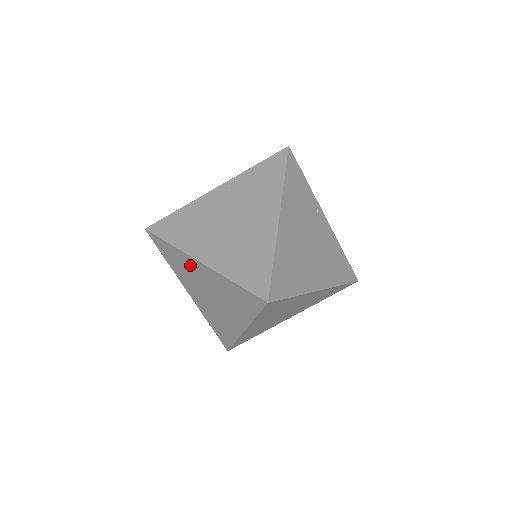
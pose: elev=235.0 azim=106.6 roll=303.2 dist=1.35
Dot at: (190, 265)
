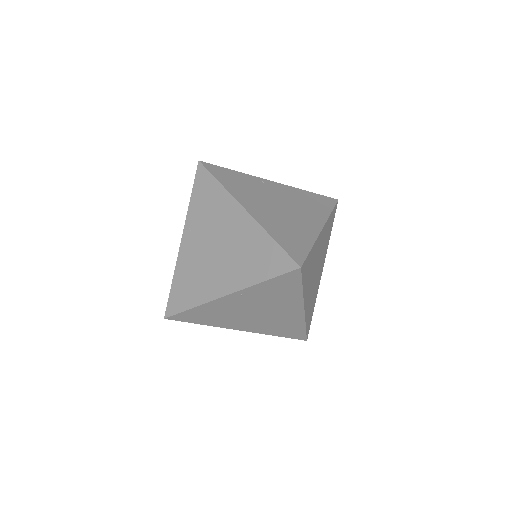
Dot at: (188, 260)
